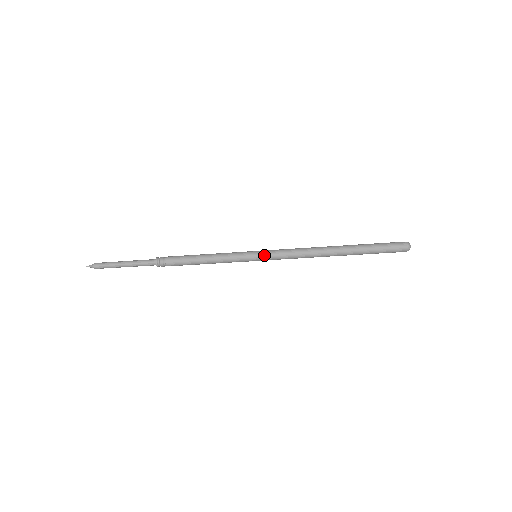
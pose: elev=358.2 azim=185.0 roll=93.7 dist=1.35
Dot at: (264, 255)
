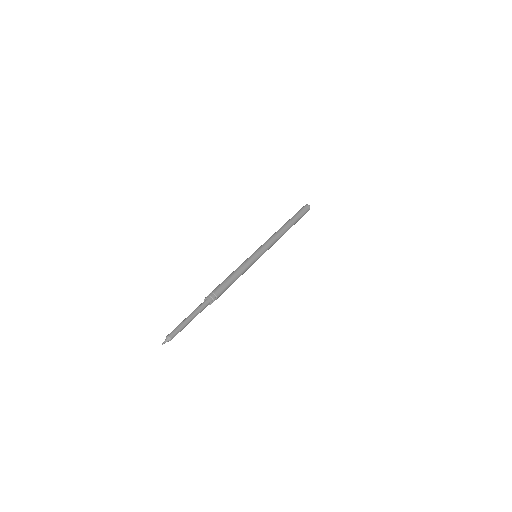
Dot at: (262, 251)
